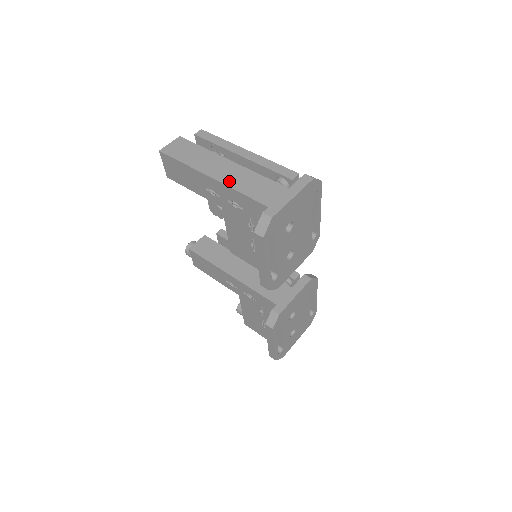
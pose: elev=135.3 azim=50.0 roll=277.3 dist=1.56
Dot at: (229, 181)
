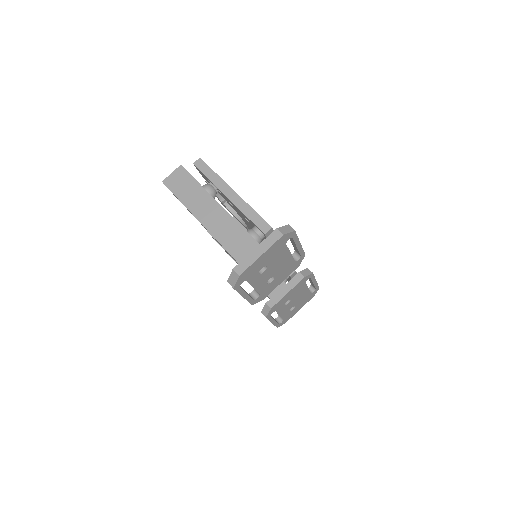
Dot at: (213, 228)
